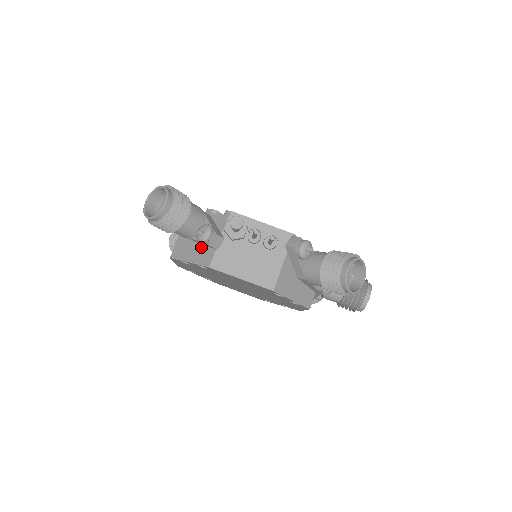
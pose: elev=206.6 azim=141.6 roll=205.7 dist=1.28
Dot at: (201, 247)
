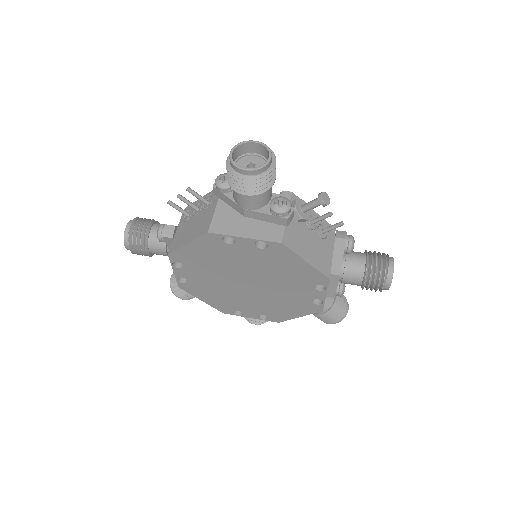
Dot at: (260, 223)
